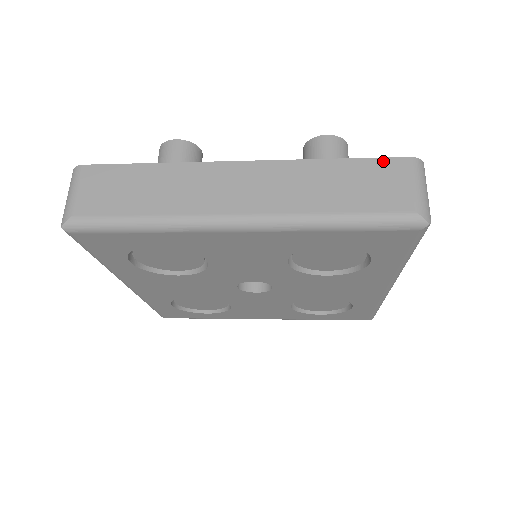
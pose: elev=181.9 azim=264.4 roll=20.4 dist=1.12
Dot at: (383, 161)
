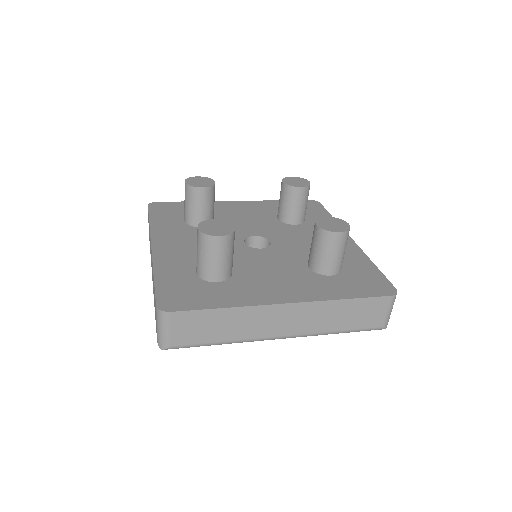
Dot at: (376, 299)
